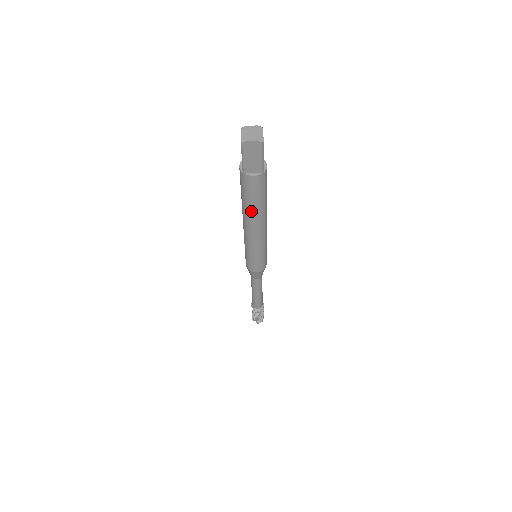
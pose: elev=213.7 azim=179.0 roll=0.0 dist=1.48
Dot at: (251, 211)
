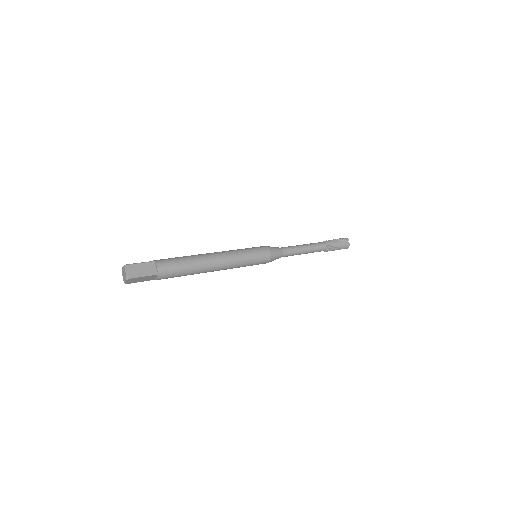
Dot at: (193, 274)
